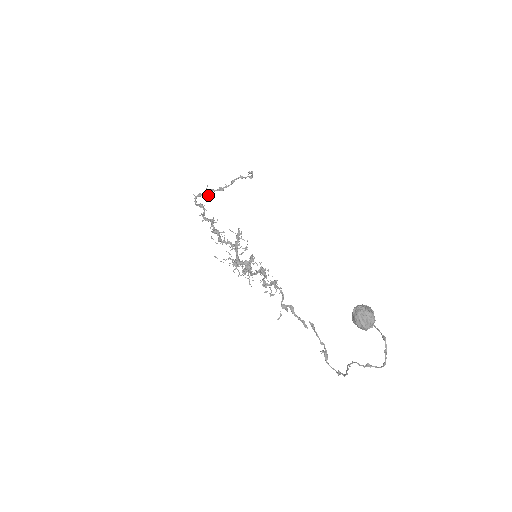
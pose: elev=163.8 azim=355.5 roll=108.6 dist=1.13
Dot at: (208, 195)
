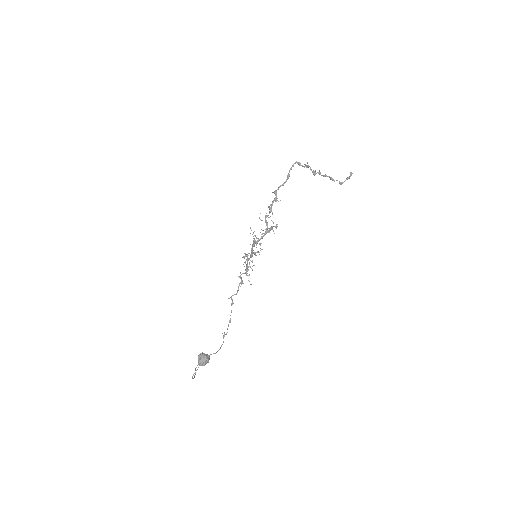
Dot at: (306, 167)
